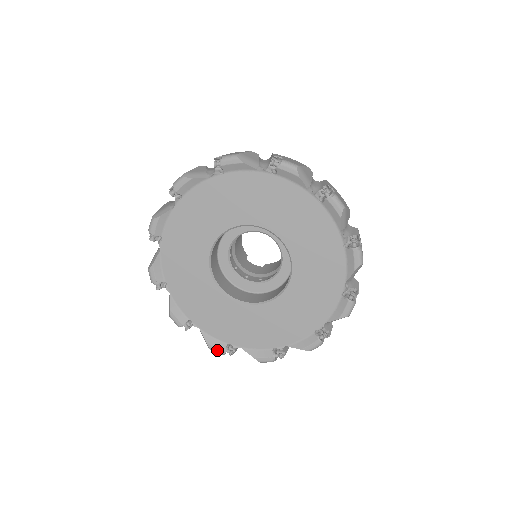
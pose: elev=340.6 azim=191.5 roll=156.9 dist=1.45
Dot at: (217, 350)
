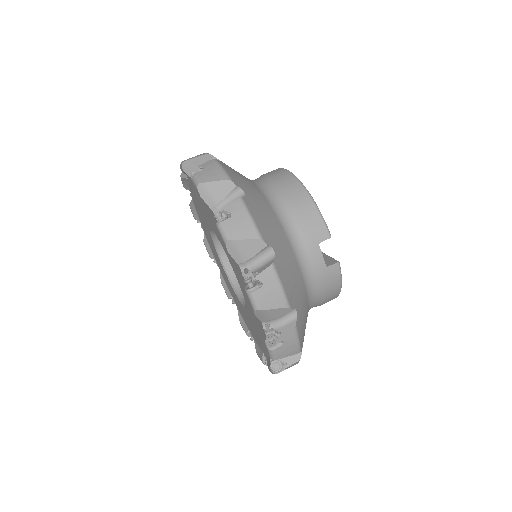
Dot at: (207, 251)
